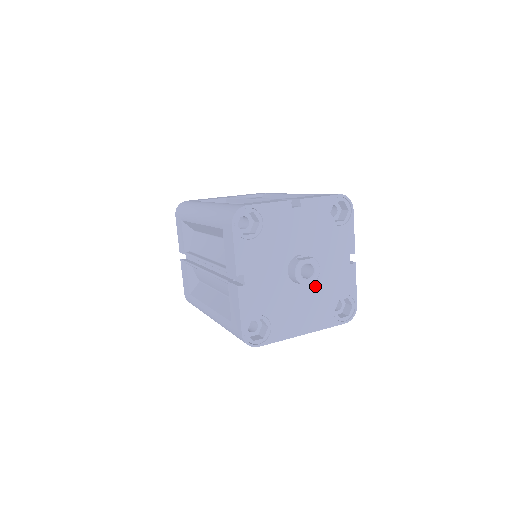
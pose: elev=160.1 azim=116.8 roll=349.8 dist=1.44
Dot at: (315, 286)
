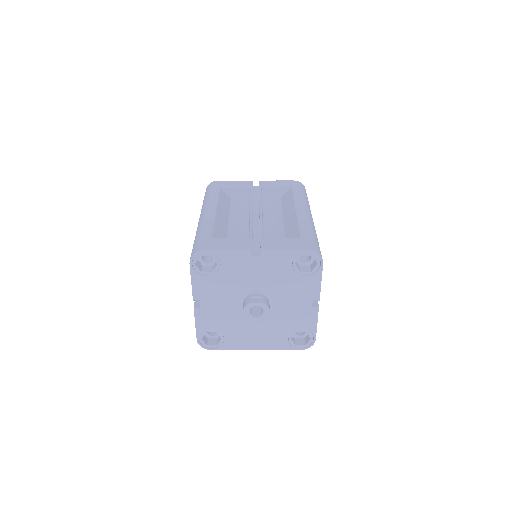
Dot at: (271, 318)
